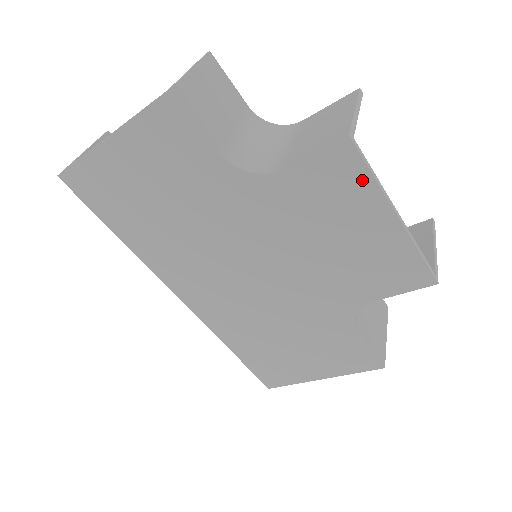
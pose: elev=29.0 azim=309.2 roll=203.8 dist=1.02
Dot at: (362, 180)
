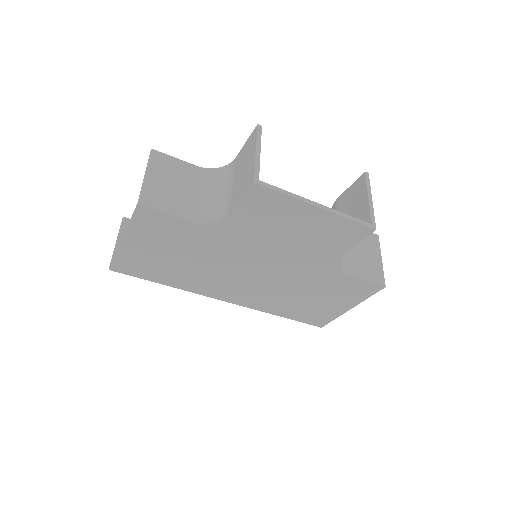
Dot at: (281, 199)
